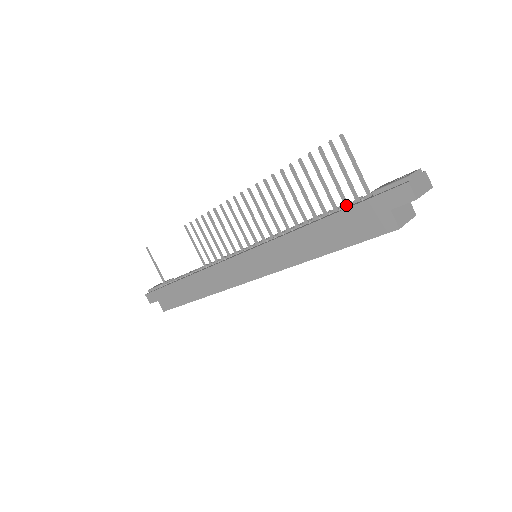
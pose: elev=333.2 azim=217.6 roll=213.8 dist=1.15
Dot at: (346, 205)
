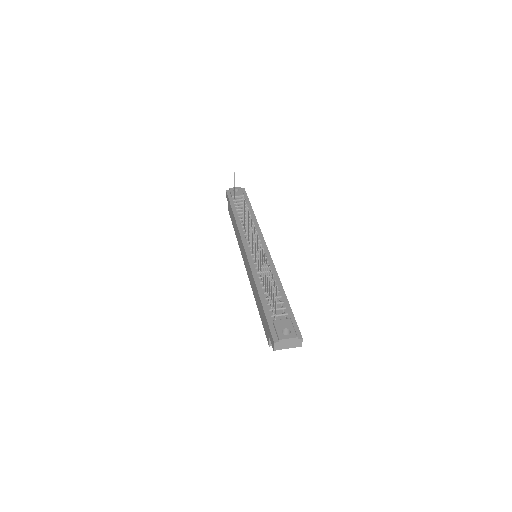
Dot at: (271, 306)
